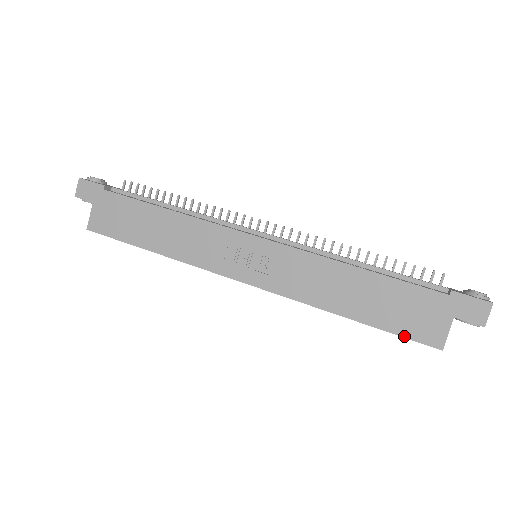
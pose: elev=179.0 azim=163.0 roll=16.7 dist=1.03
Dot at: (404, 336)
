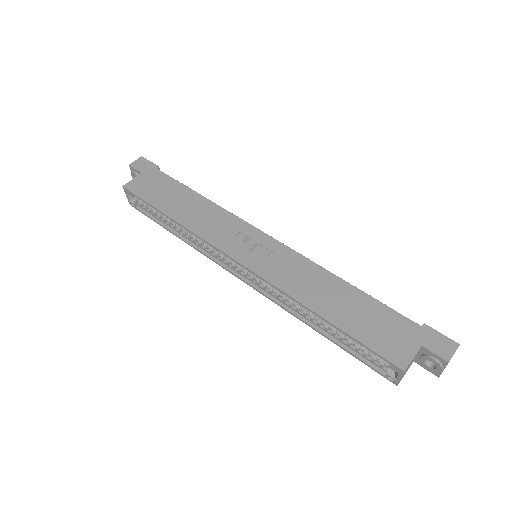
Dot at: (371, 347)
